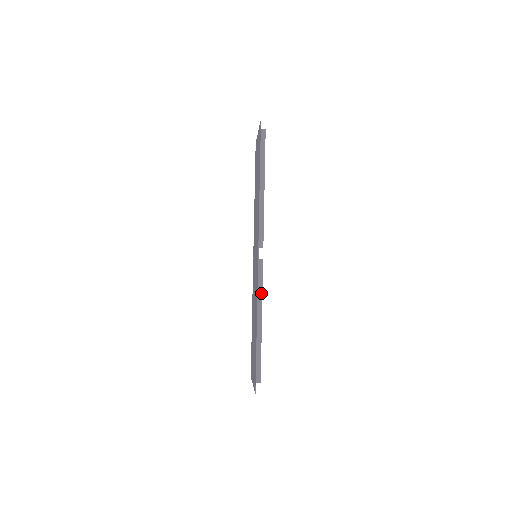
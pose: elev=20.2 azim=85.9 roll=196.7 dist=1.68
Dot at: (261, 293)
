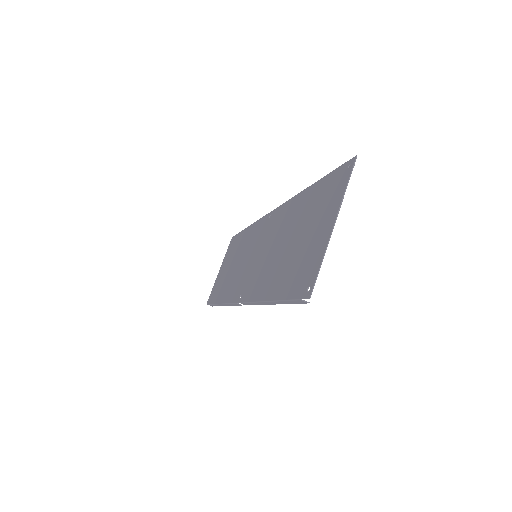
Dot at: occluded
